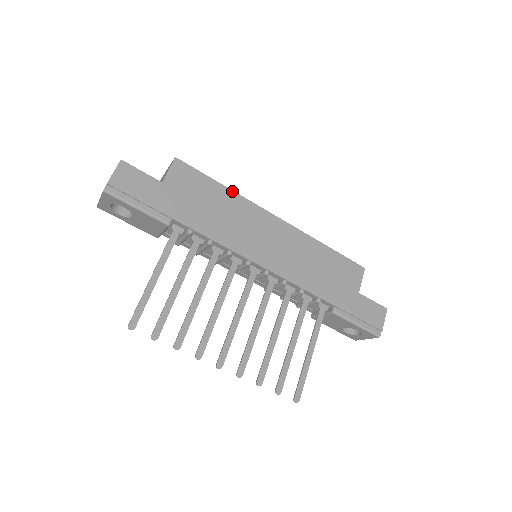
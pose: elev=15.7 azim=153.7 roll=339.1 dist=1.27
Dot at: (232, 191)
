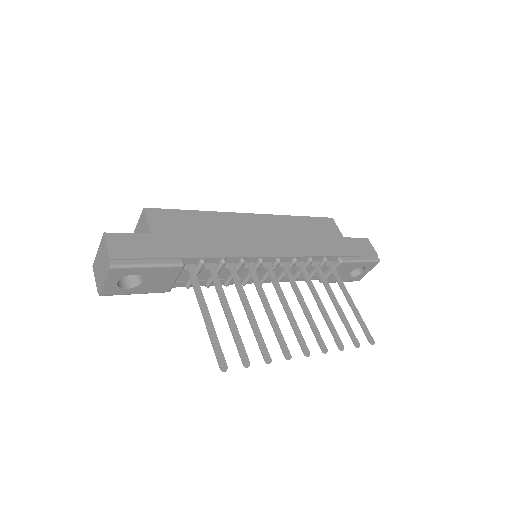
Dot at: (206, 212)
